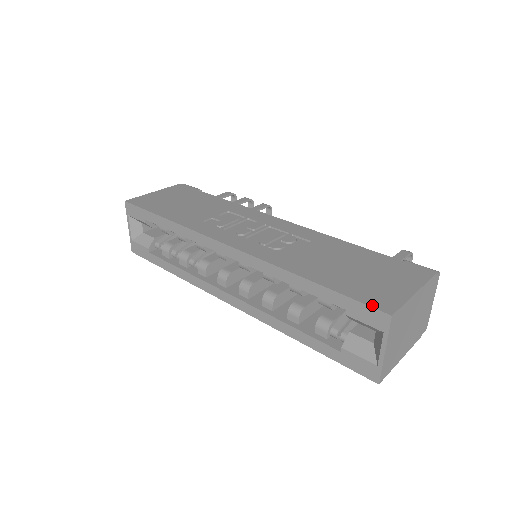
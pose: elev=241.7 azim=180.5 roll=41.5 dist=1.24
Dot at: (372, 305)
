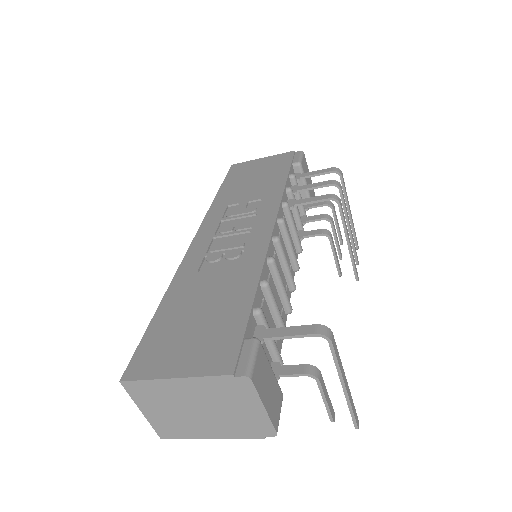
Dot at: (132, 361)
